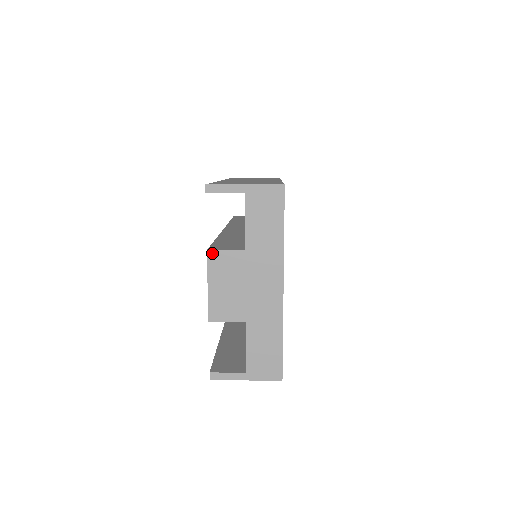
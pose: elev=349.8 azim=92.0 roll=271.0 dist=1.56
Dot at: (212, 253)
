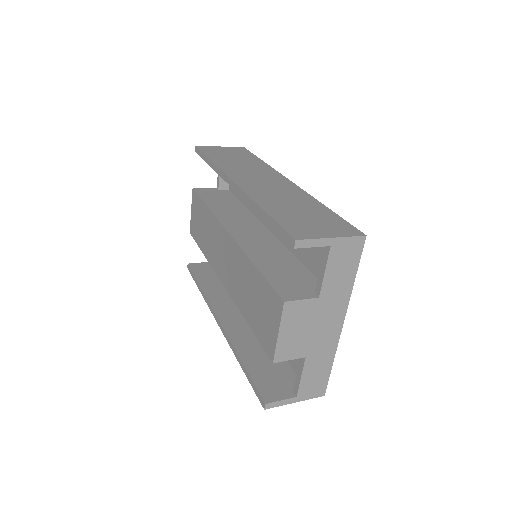
Dot at: (288, 304)
